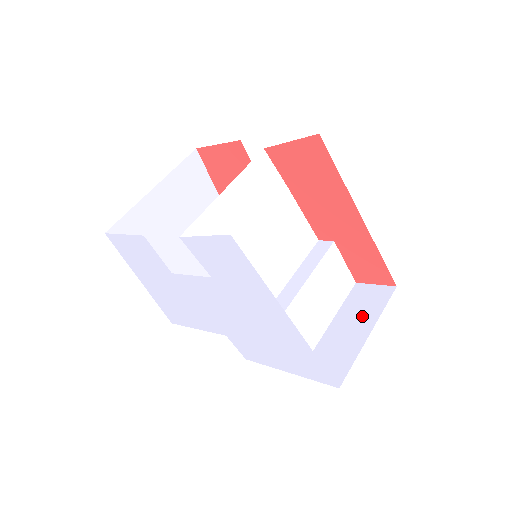
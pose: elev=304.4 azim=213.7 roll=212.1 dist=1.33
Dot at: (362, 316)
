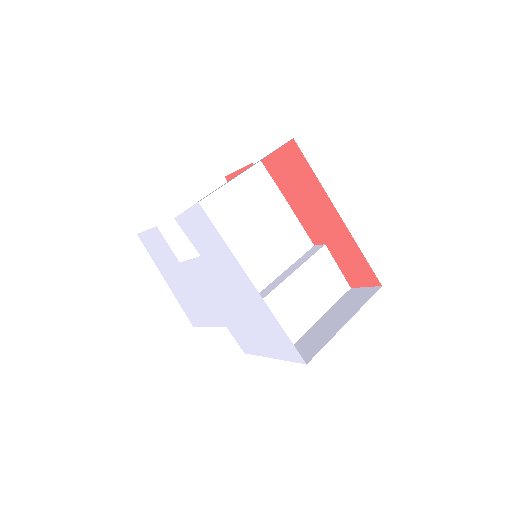
Dot at: (346, 311)
